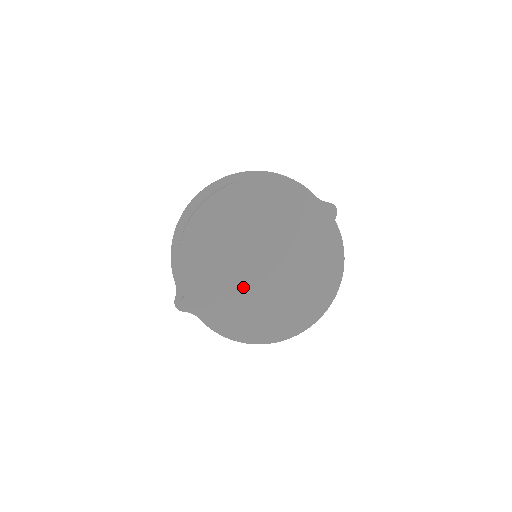
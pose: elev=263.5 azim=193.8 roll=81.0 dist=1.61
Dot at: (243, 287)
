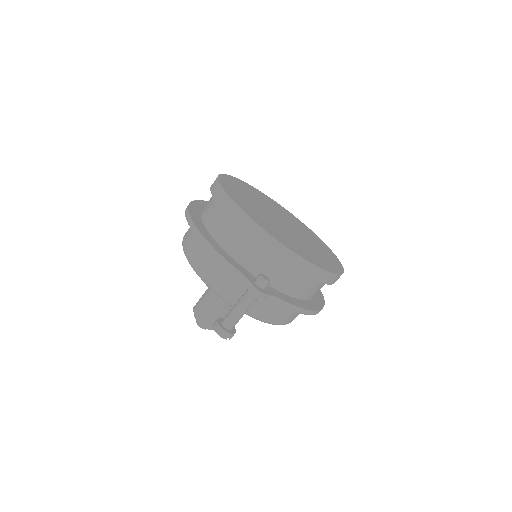
Dot at: (292, 236)
